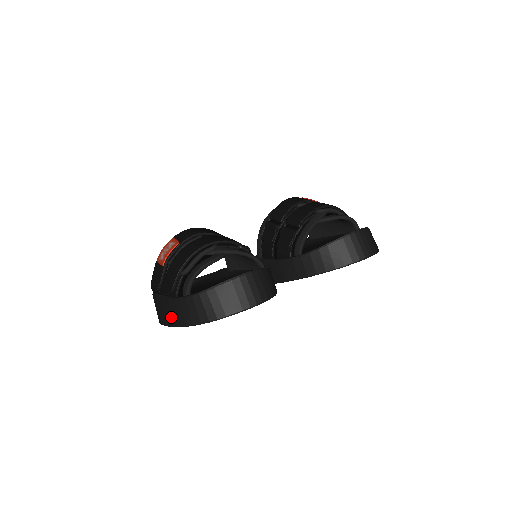
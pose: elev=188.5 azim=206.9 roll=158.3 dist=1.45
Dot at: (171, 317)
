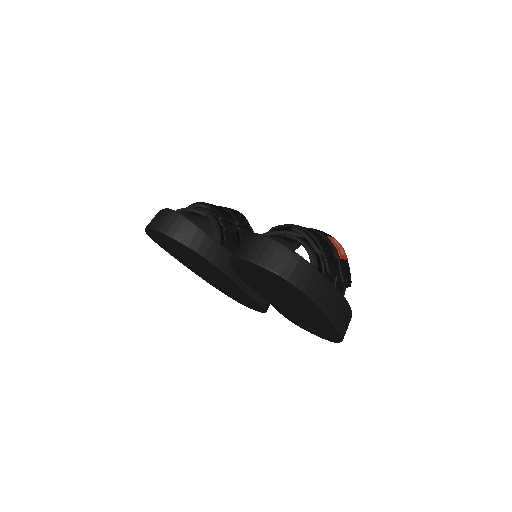
Dot at: occluded
